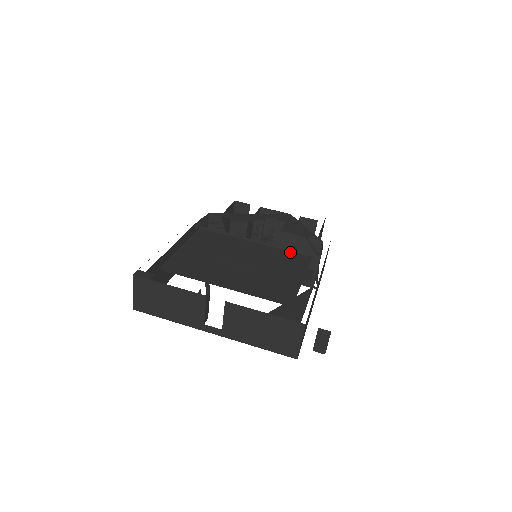
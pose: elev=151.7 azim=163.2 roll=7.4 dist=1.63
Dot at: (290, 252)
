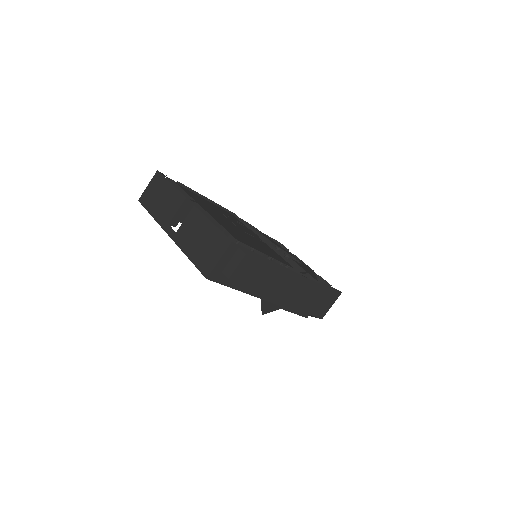
Dot at: (281, 257)
